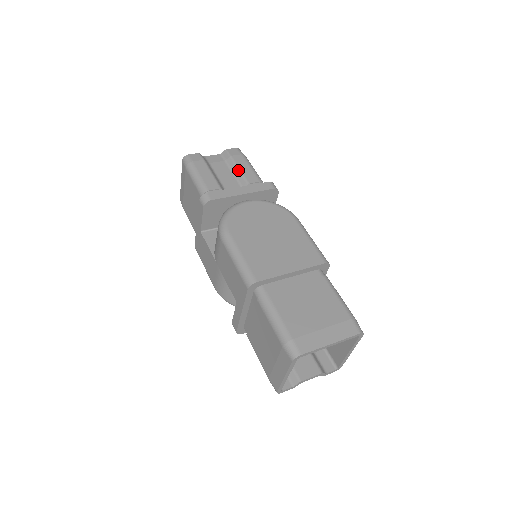
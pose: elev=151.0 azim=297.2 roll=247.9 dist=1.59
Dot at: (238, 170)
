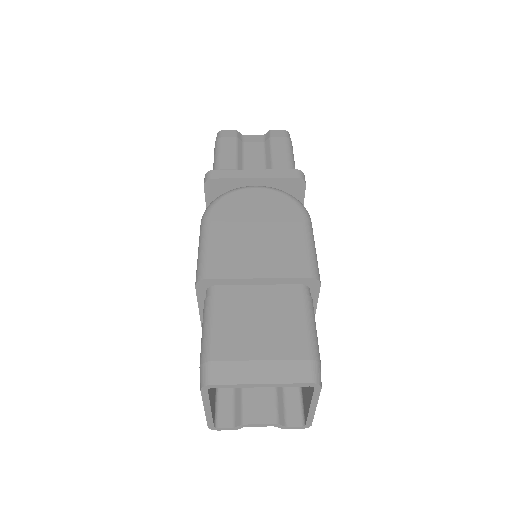
Dot at: (270, 153)
